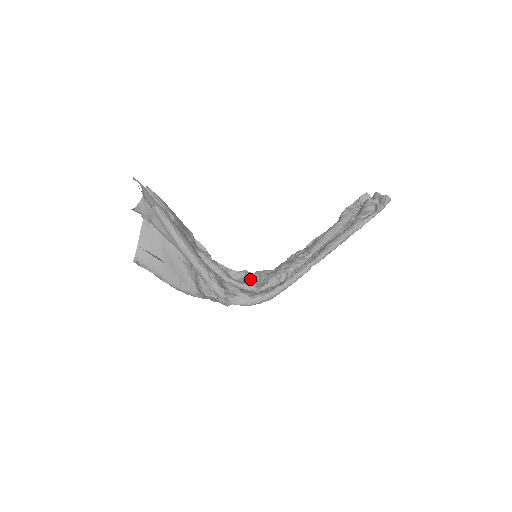
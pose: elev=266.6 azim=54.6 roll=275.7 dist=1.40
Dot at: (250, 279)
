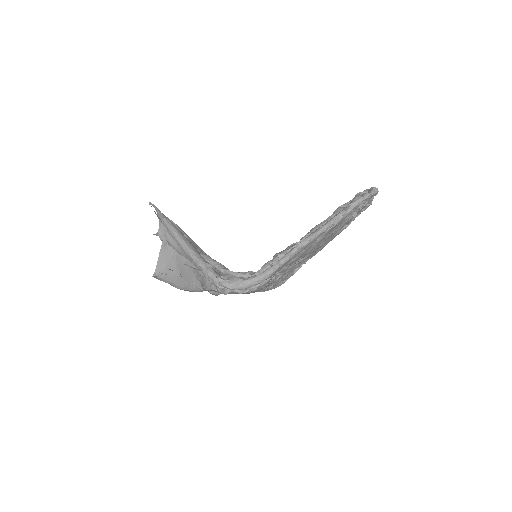
Dot at: occluded
